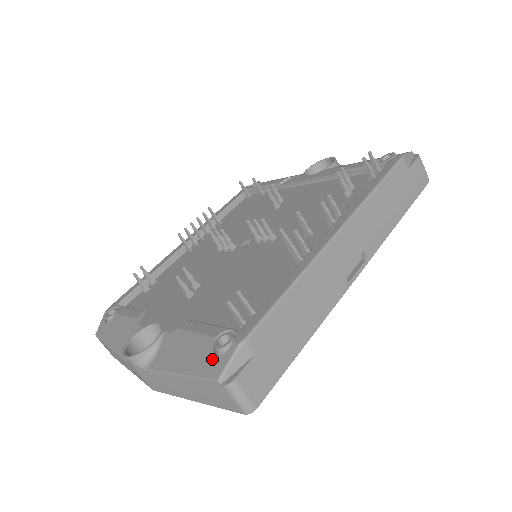
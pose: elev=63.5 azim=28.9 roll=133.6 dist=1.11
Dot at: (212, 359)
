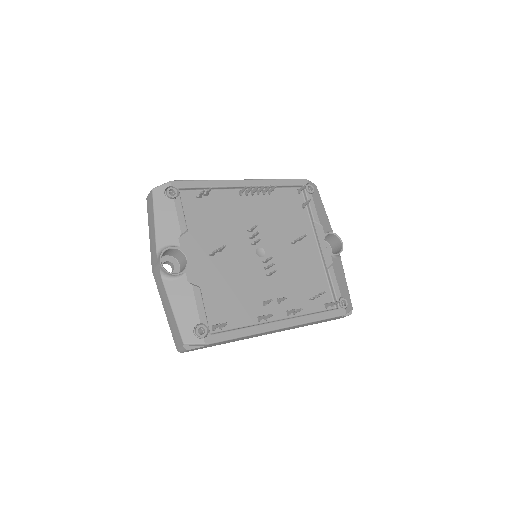
Dot at: (190, 331)
